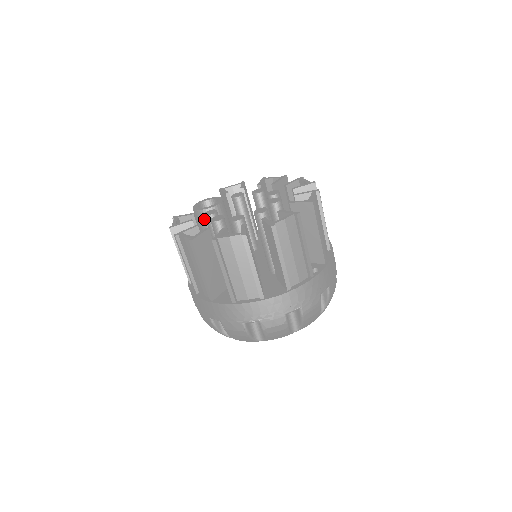
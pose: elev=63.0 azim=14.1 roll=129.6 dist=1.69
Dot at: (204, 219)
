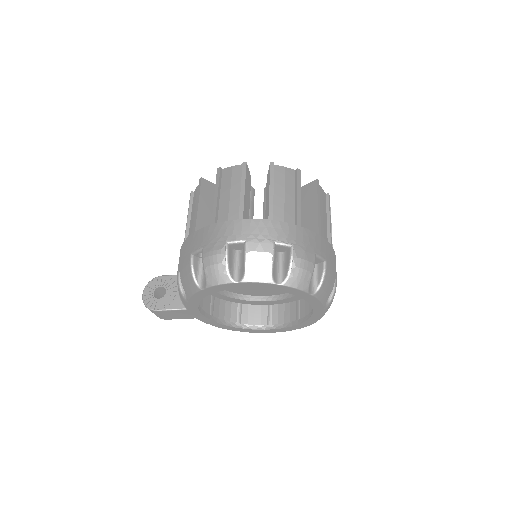
Dot at: occluded
